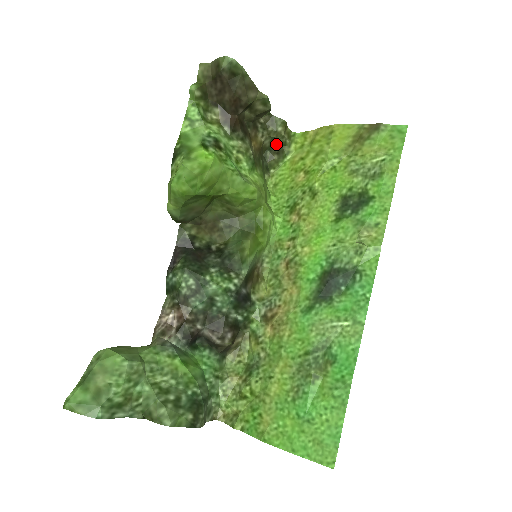
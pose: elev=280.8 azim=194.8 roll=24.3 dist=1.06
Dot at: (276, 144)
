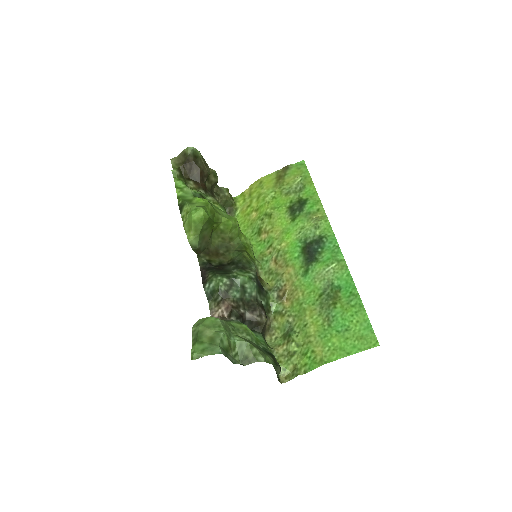
Dot at: (226, 207)
